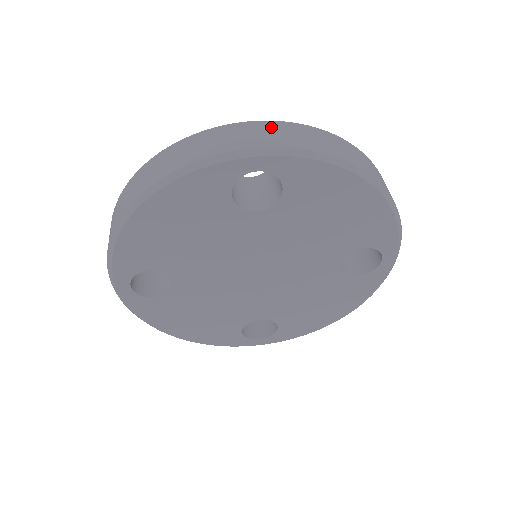
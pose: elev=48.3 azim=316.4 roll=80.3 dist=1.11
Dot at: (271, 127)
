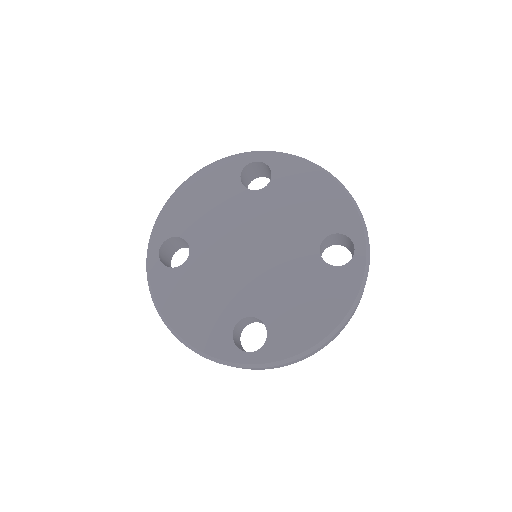
Dot at: occluded
